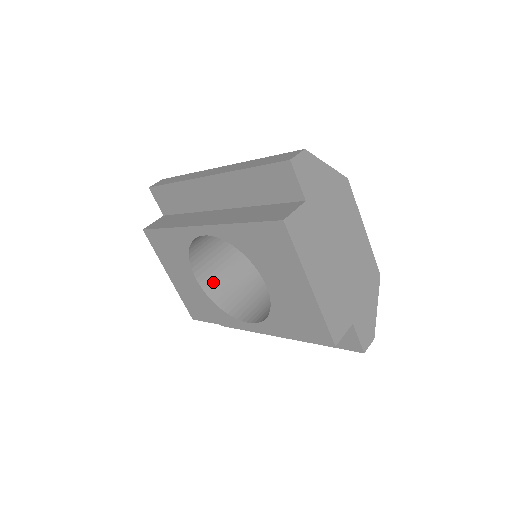
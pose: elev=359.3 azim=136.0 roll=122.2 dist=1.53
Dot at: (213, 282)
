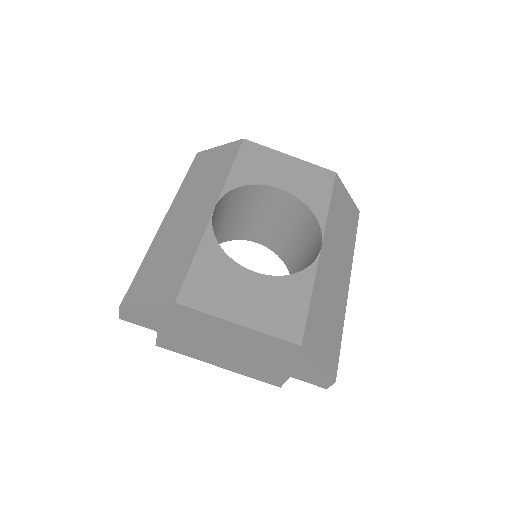
Dot at: (273, 241)
